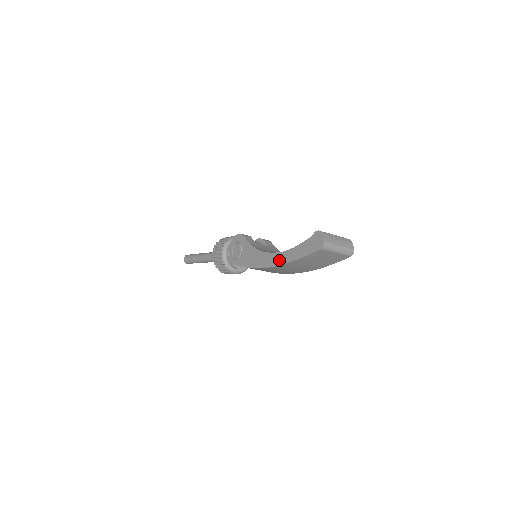
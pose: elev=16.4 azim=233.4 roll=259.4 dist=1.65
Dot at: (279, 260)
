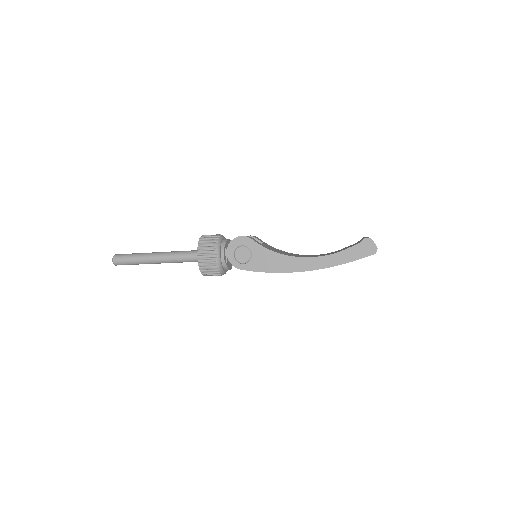
Dot at: (318, 264)
